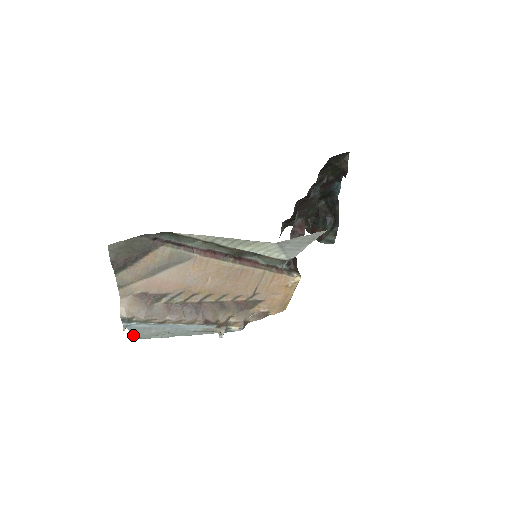
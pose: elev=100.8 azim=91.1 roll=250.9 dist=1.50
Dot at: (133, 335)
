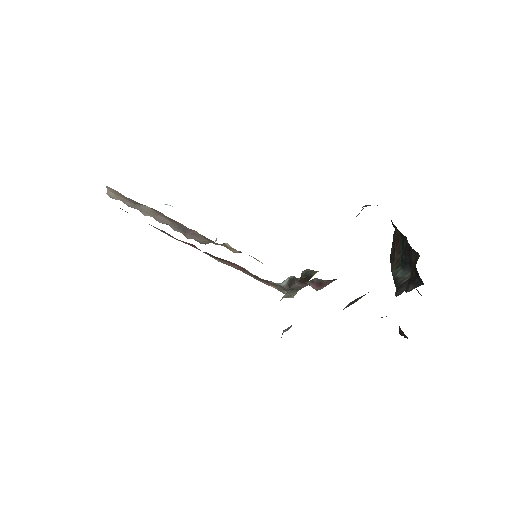
Dot at: occluded
